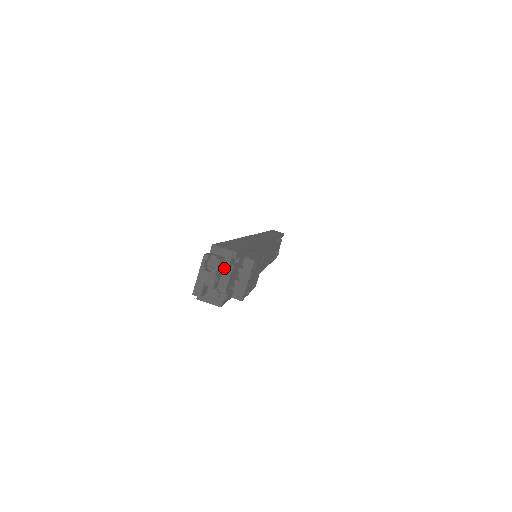
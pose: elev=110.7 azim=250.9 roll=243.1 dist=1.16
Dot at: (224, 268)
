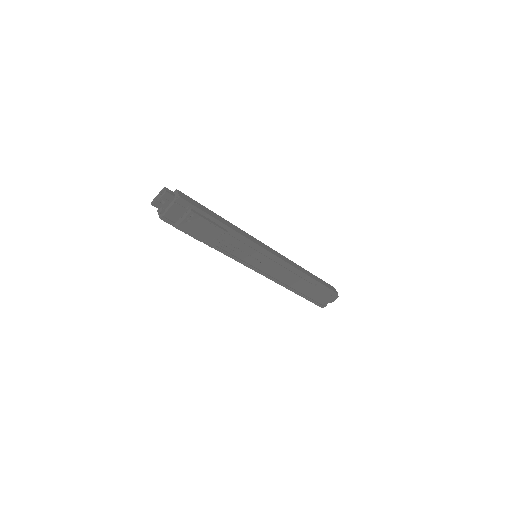
Dot at: (172, 202)
